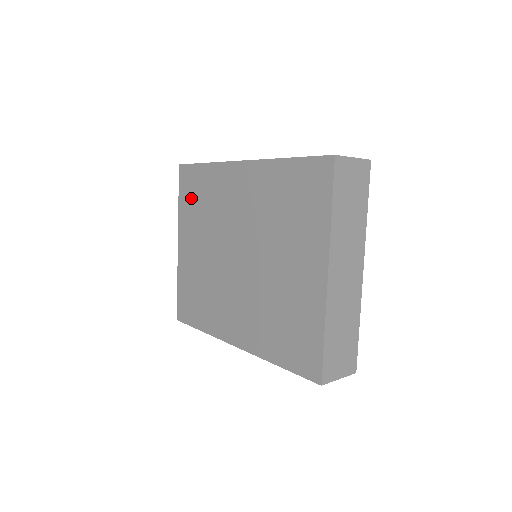
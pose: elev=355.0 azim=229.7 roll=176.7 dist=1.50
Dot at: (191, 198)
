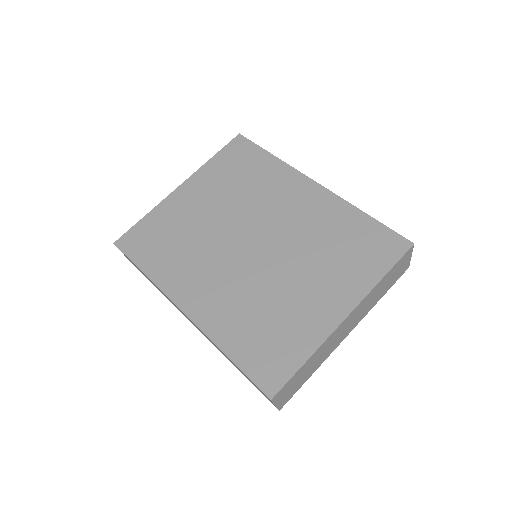
Dot at: (232, 166)
